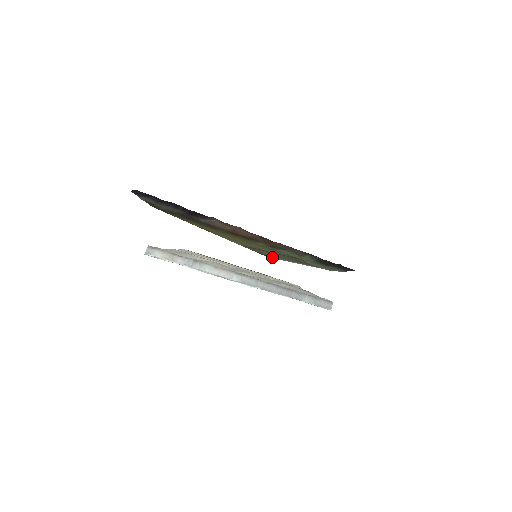
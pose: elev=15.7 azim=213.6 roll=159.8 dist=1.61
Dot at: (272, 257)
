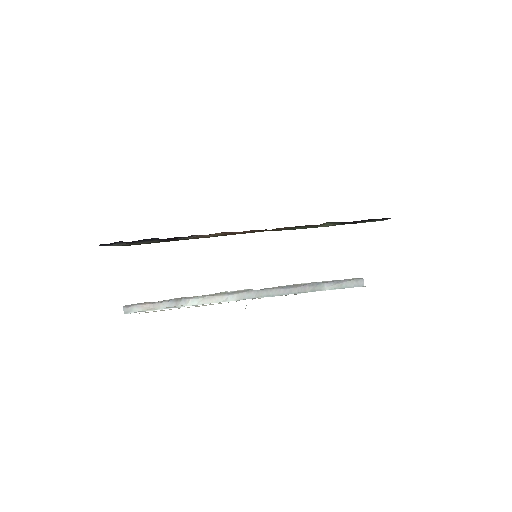
Dot at: occluded
